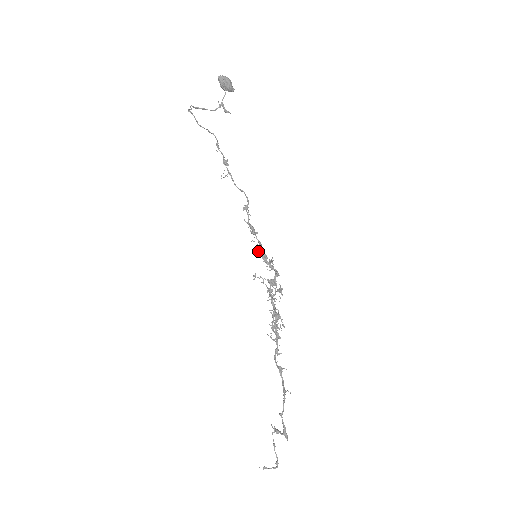
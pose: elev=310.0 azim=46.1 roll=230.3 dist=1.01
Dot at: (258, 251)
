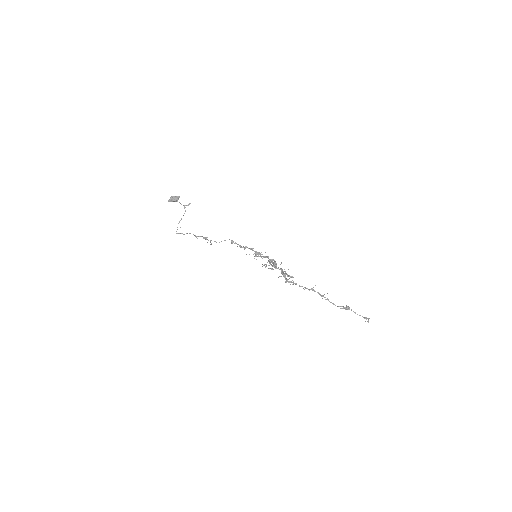
Dot at: occluded
